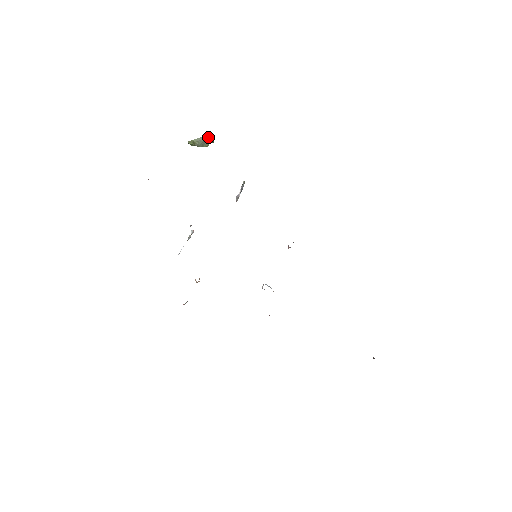
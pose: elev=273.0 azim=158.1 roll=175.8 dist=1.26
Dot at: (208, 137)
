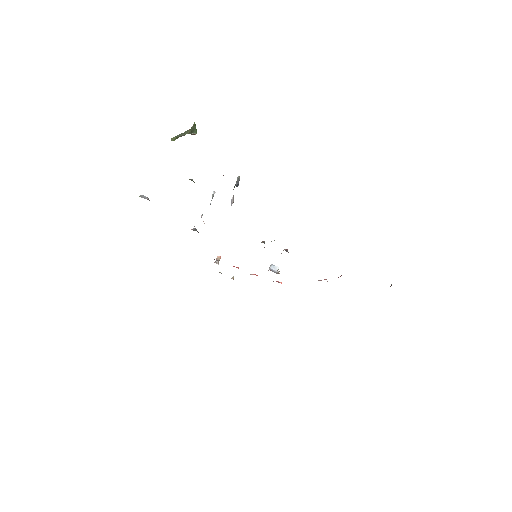
Dot at: (188, 133)
